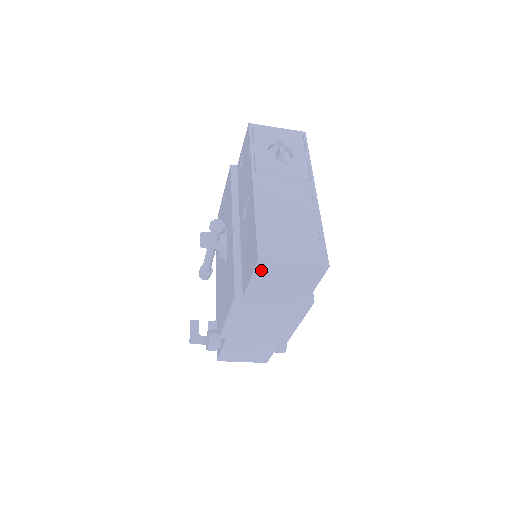
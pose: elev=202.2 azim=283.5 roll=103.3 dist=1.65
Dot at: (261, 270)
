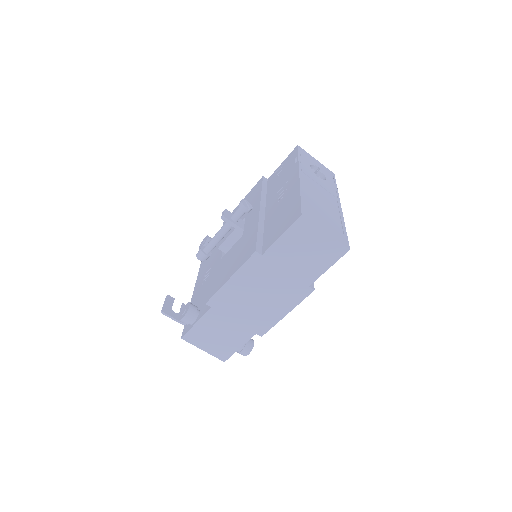
Dot at: (297, 228)
